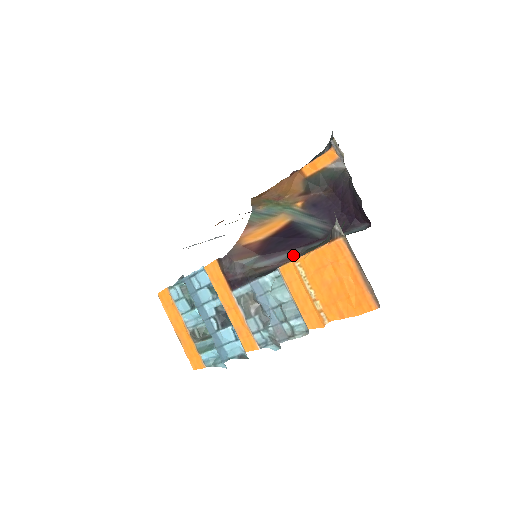
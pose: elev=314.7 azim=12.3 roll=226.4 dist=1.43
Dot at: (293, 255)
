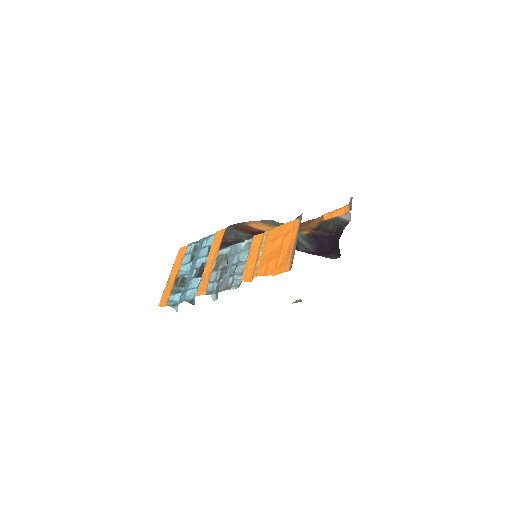
Dot at: occluded
